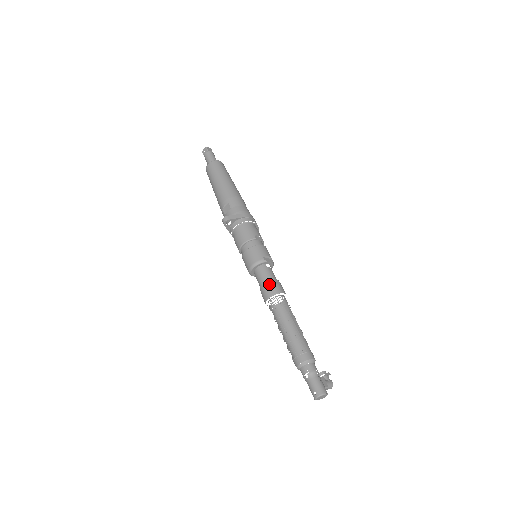
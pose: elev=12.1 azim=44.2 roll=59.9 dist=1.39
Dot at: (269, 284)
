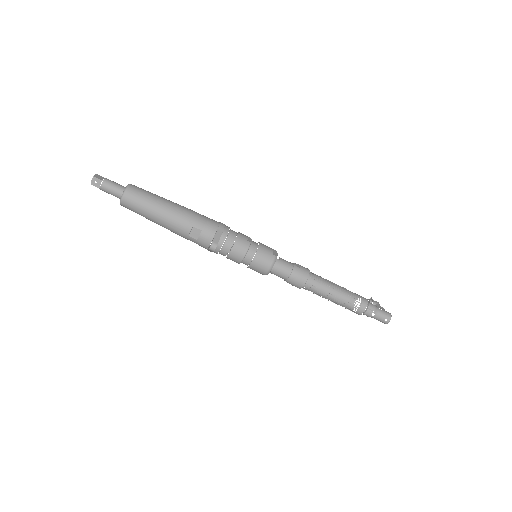
Dot at: (297, 273)
